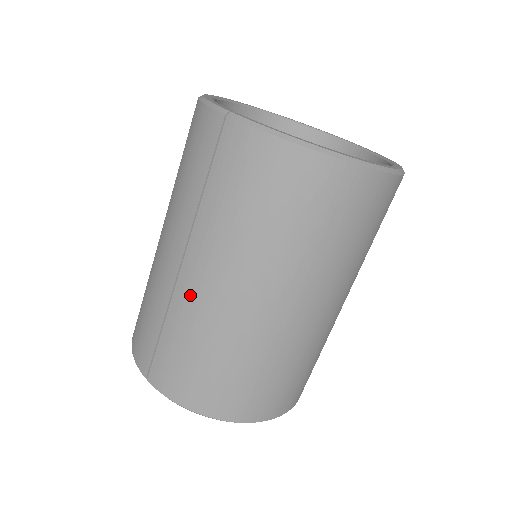
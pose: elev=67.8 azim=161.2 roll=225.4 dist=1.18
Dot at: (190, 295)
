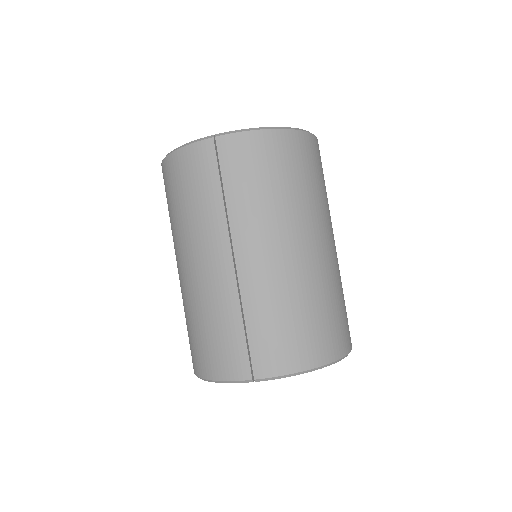
Dot at: (255, 274)
